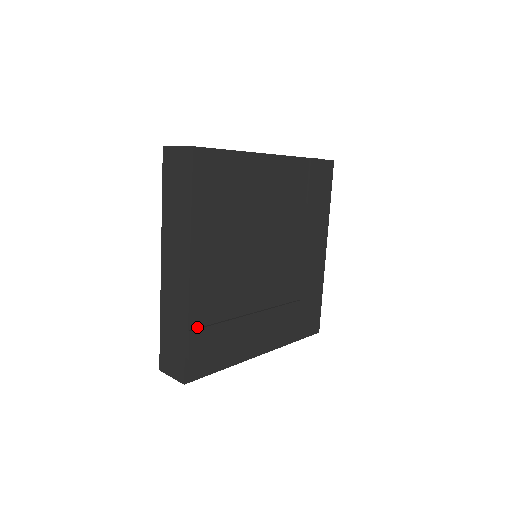
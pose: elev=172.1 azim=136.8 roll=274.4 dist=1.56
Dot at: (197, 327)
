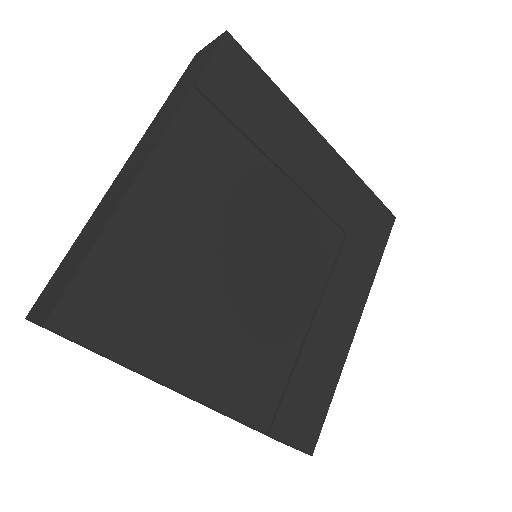
Dot at: (271, 418)
